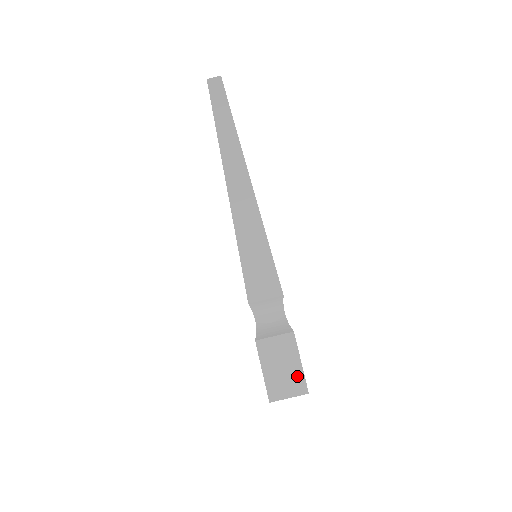
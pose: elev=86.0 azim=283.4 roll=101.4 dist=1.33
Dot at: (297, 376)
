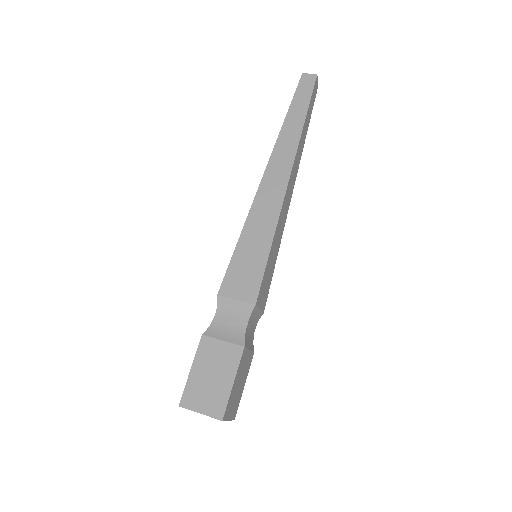
Dot at: (221, 395)
